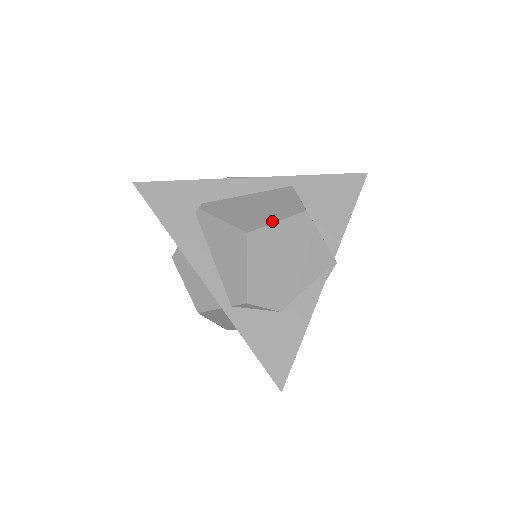
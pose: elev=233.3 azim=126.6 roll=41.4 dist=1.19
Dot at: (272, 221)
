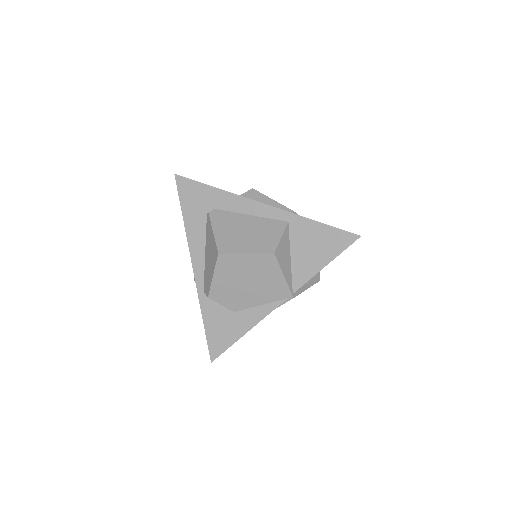
Dot at: (242, 251)
